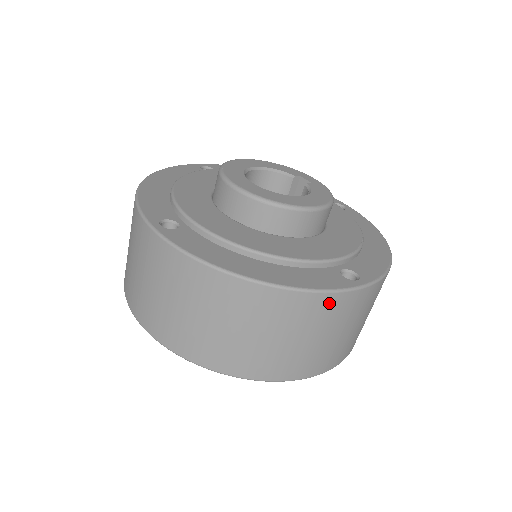
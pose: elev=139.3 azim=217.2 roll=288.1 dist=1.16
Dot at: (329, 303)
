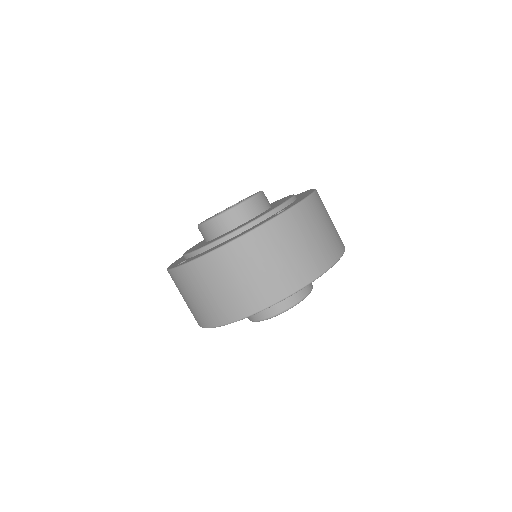
Dot at: (271, 230)
